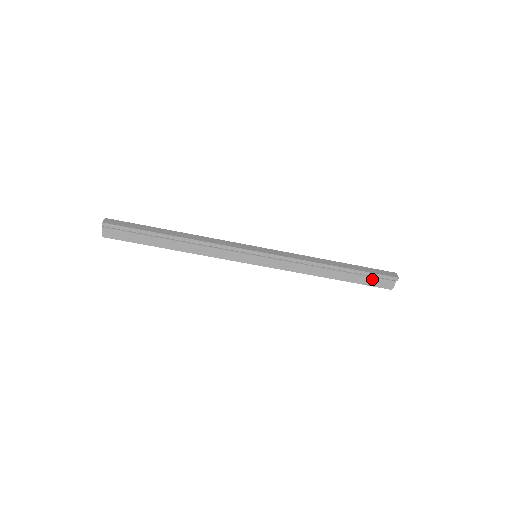
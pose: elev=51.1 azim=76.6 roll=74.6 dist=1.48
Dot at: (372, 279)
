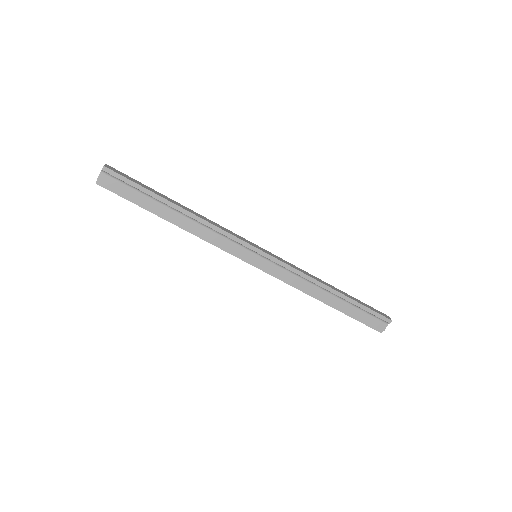
Dot at: (366, 315)
